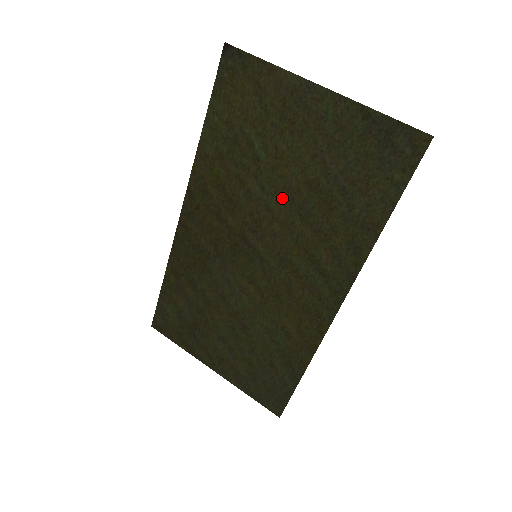
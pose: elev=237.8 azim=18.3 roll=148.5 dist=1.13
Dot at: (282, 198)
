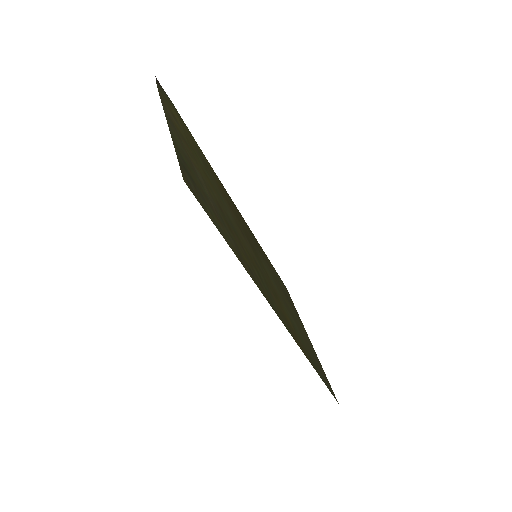
Dot at: (227, 212)
